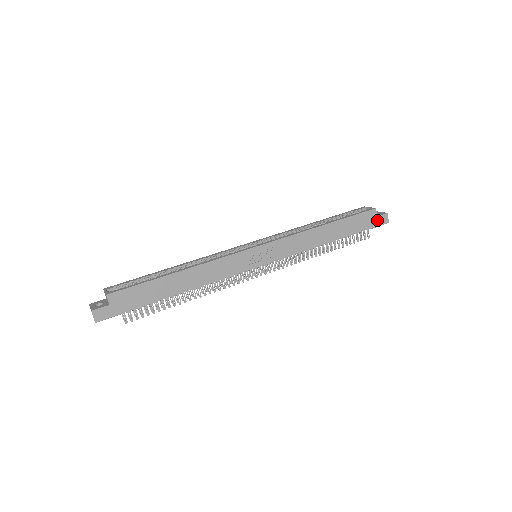
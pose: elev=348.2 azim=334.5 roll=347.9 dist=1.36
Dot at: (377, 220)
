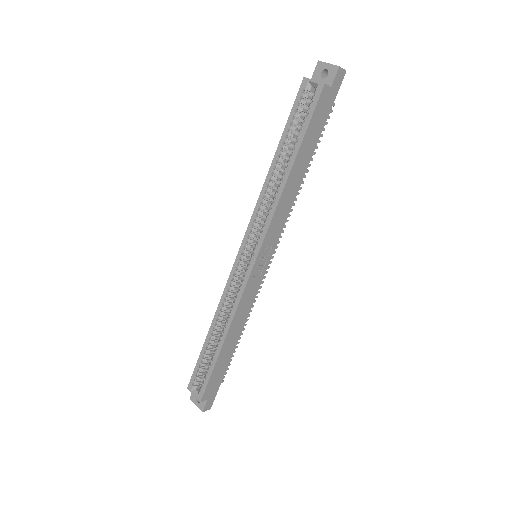
Dot at: (333, 89)
